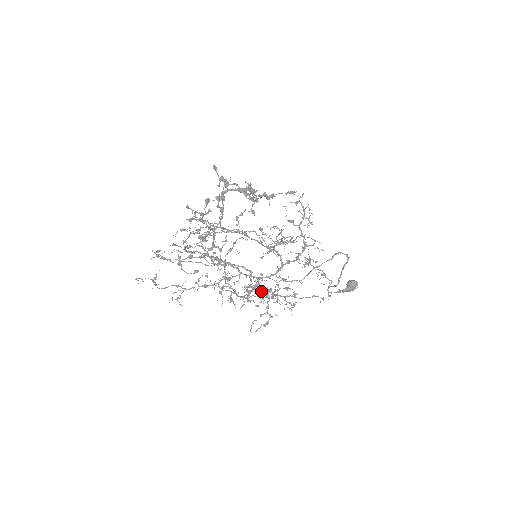
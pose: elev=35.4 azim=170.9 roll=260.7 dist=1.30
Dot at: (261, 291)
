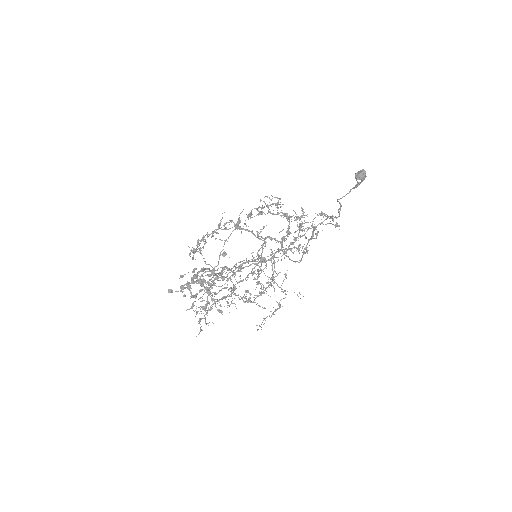
Dot at: occluded
